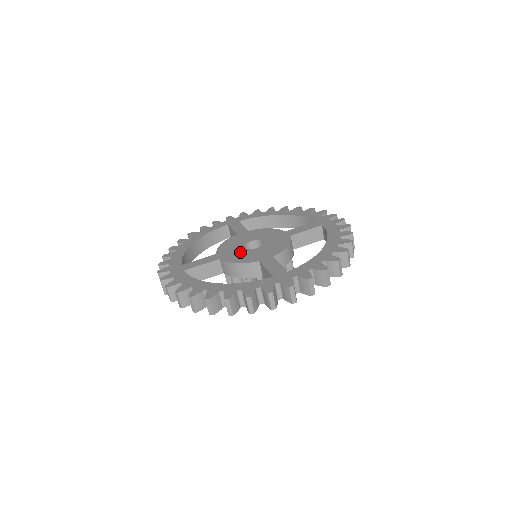
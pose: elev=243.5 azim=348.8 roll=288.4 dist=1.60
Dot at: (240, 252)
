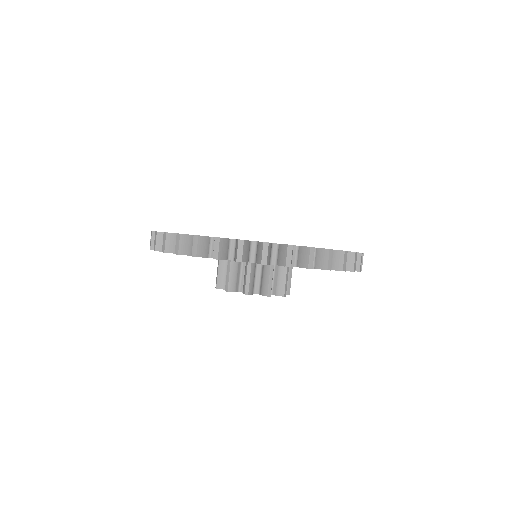
Dot at: occluded
